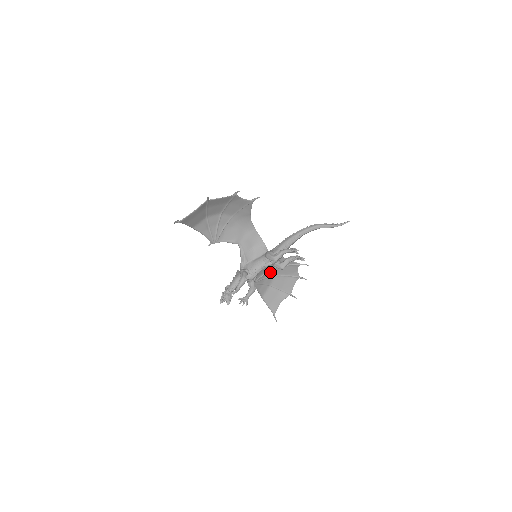
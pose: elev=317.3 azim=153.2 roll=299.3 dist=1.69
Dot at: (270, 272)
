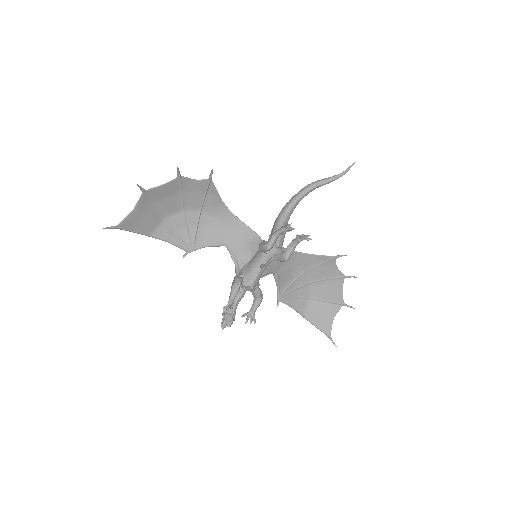
Dot at: (300, 279)
